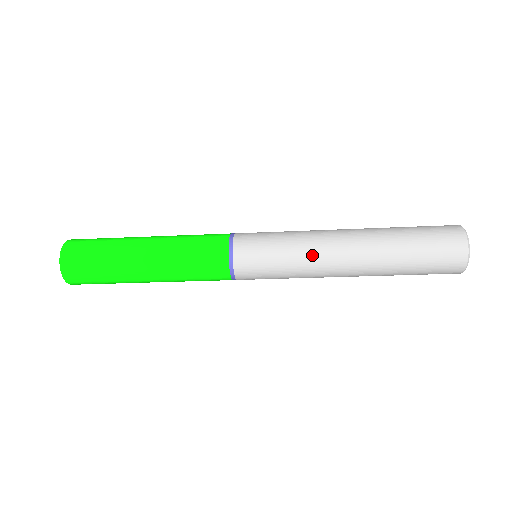
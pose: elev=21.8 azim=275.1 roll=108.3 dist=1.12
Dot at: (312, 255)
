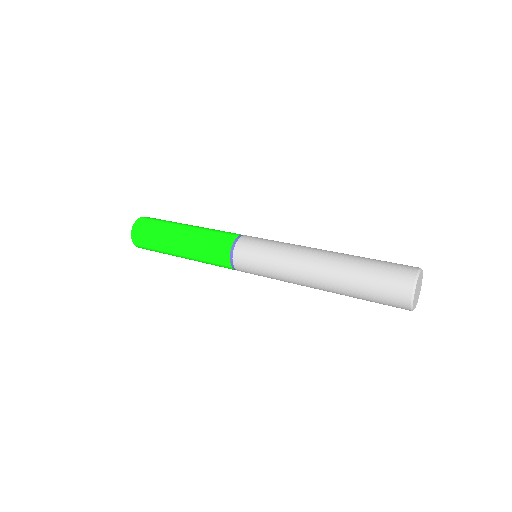
Dot at: (288, 280)
